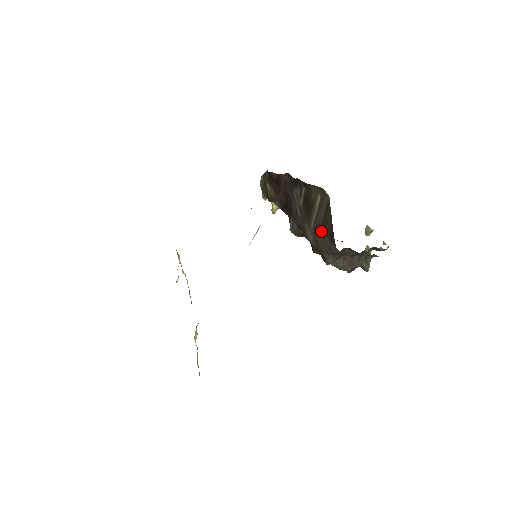
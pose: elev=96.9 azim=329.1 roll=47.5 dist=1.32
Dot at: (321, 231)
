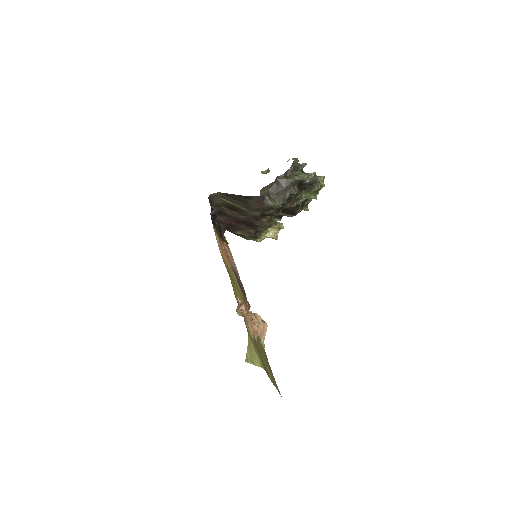
Dot at: (246, 204)
